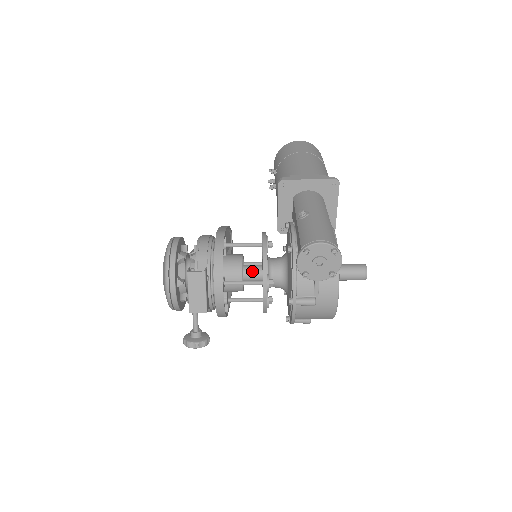
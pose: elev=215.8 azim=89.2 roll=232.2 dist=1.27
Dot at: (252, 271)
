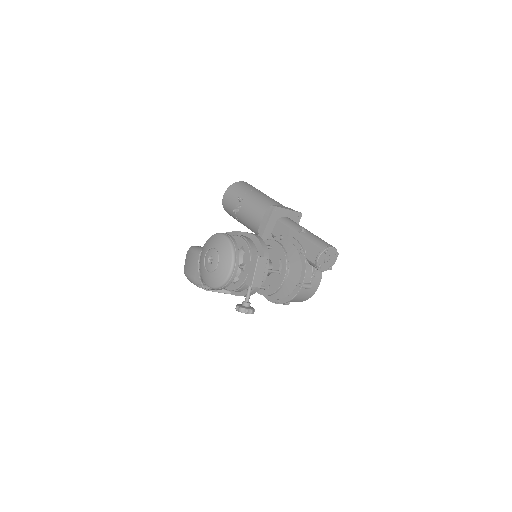
Dot at: occluded
